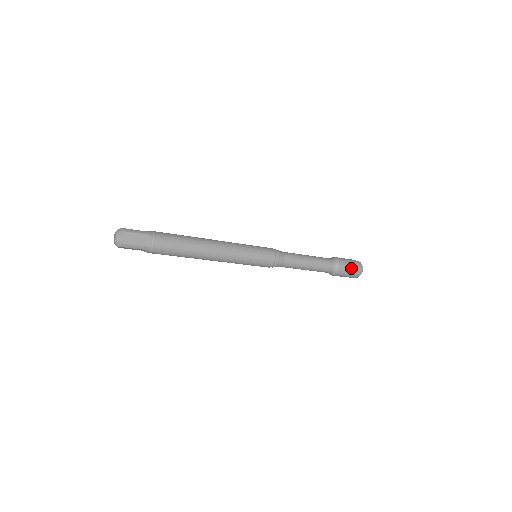
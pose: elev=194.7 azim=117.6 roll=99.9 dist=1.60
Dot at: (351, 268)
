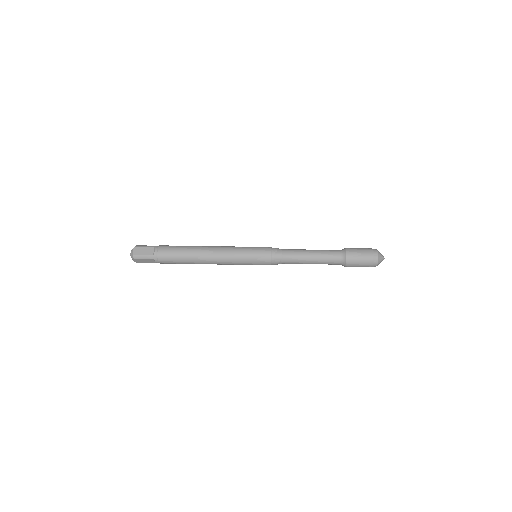
Dot at: (361, 266)
